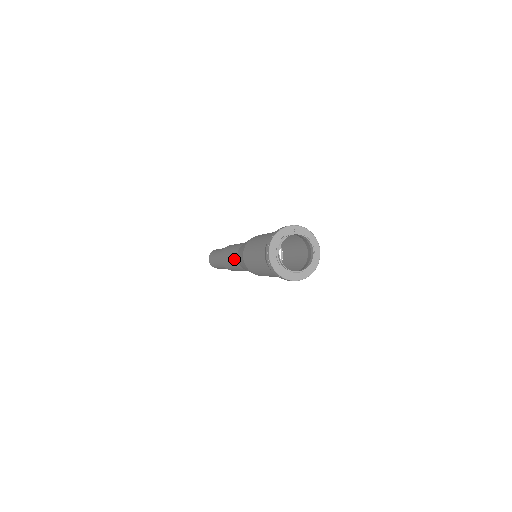
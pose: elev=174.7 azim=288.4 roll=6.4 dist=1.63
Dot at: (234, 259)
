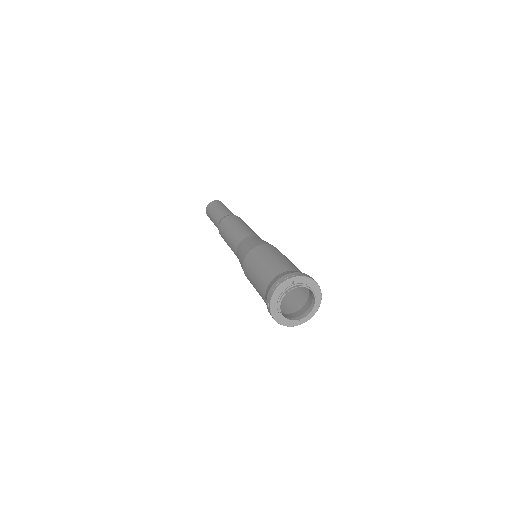
Dot at: (234, 253)
